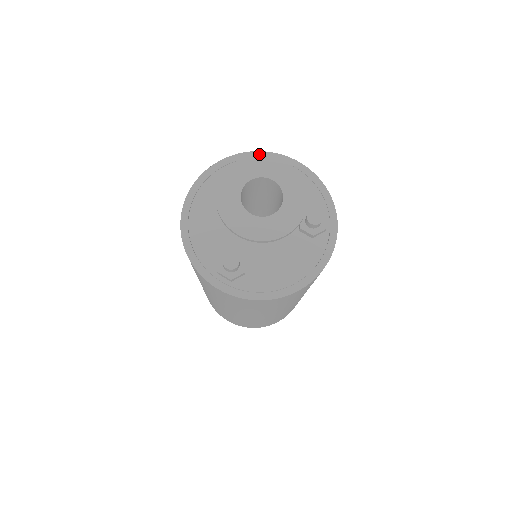
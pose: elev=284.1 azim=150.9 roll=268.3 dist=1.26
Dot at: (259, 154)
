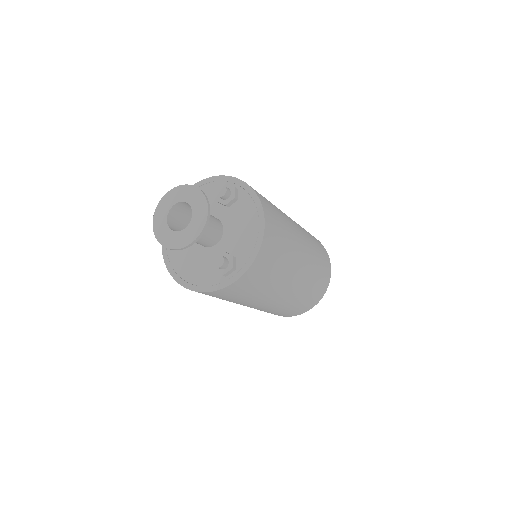
Dot at: (255, 196)
